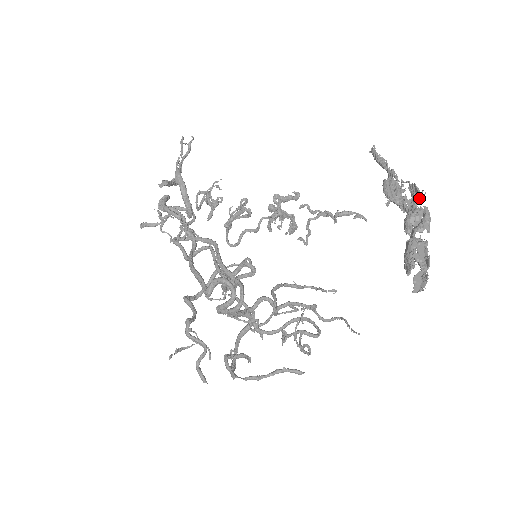
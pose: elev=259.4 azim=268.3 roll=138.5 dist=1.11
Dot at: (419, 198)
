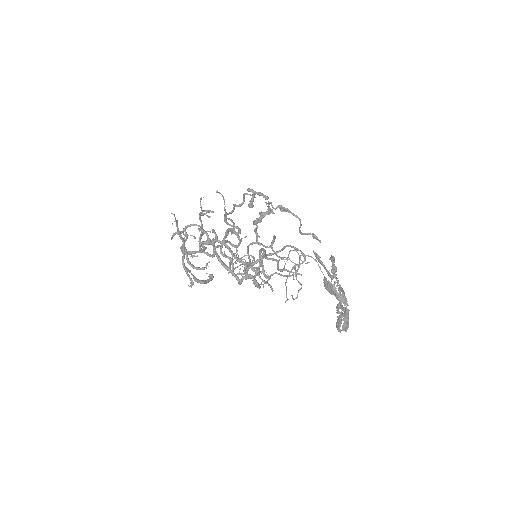
Dot at: occluded
